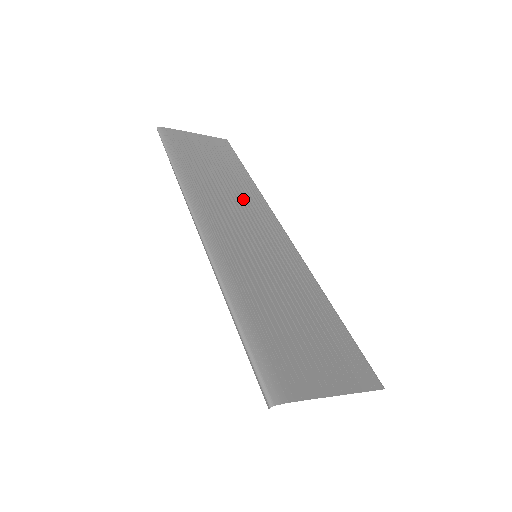
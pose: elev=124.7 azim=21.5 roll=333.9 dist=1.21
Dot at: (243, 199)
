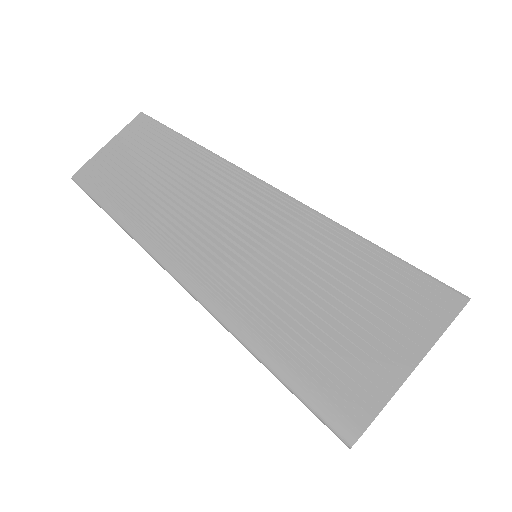
Dot at: (203, 189)
